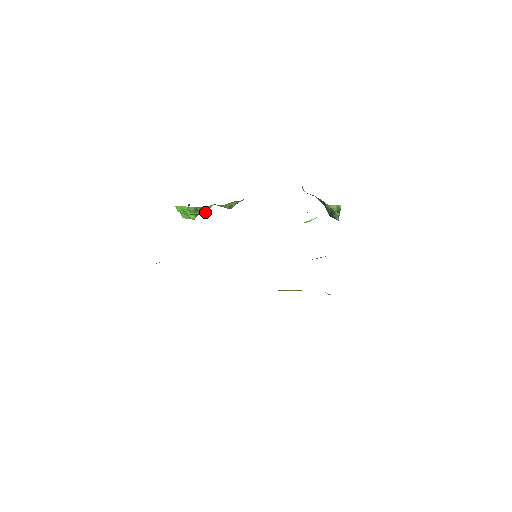
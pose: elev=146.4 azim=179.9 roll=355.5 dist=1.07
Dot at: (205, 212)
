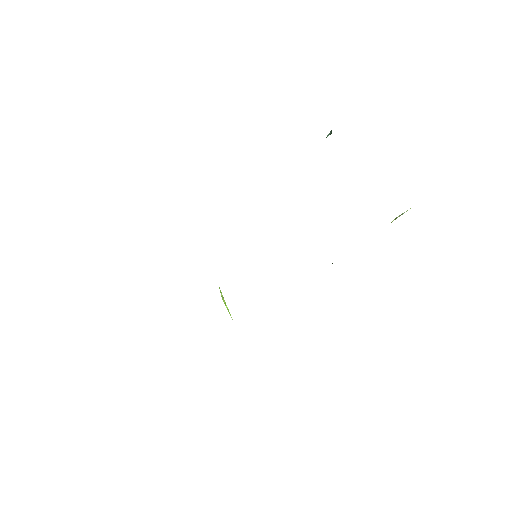
Dot at: occluded
